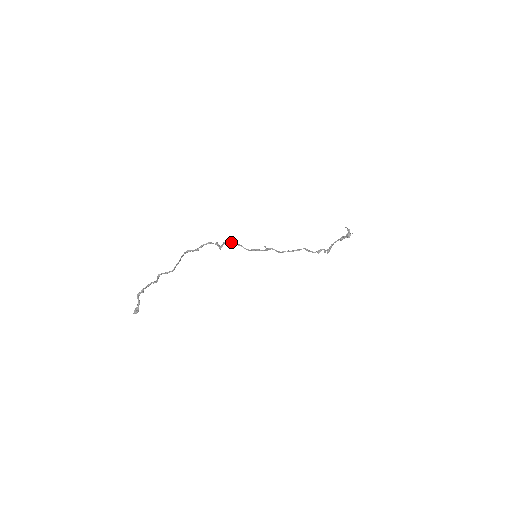
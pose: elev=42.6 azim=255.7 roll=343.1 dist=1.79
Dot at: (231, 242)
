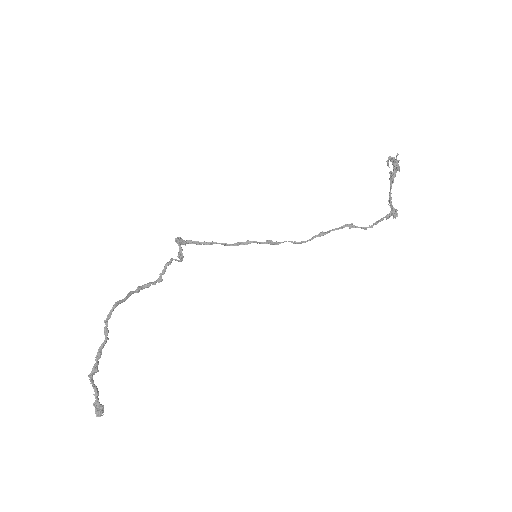
Dot at: (194, 242)
